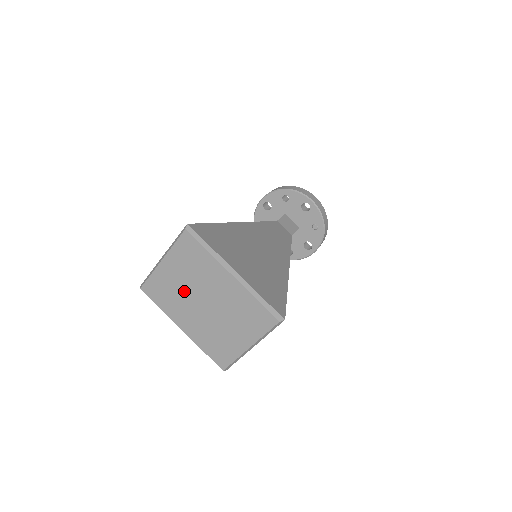
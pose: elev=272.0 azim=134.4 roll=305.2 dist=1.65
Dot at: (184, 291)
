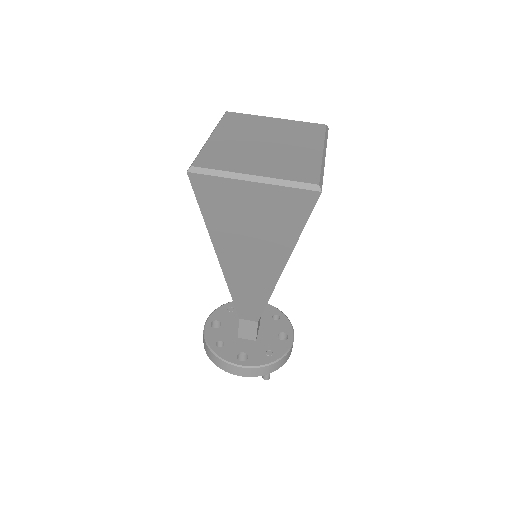
Dot at: (262, 131)
